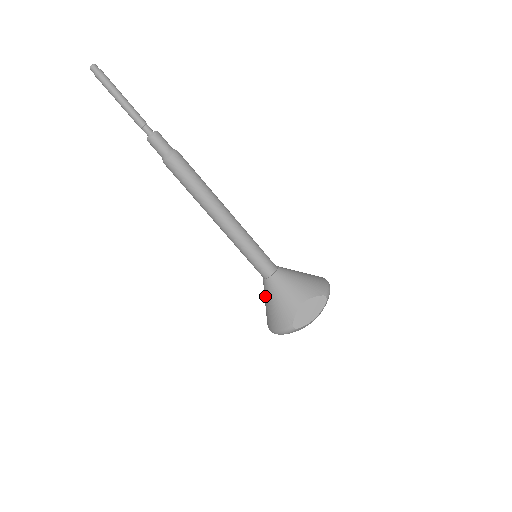
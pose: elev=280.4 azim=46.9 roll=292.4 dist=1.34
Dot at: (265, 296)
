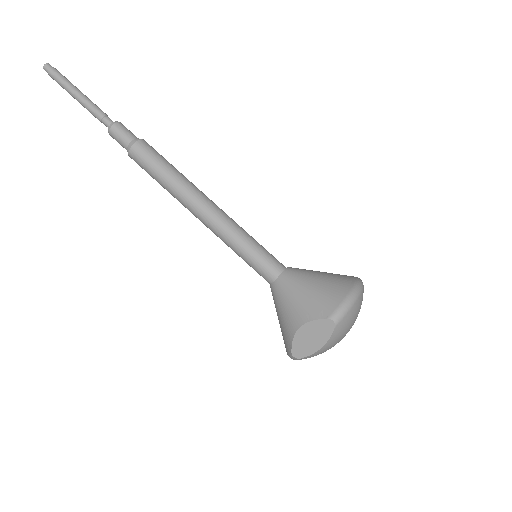
Dot at: occluded
